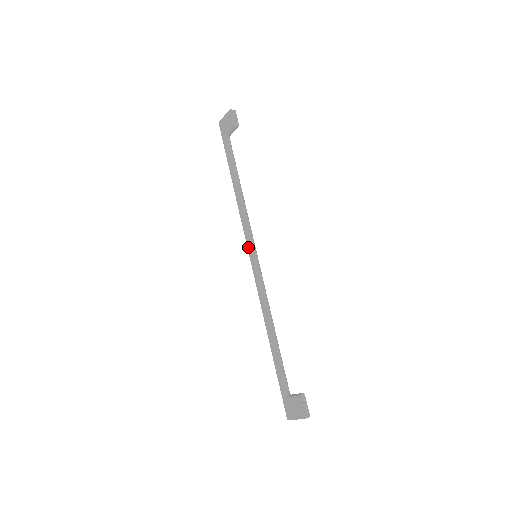
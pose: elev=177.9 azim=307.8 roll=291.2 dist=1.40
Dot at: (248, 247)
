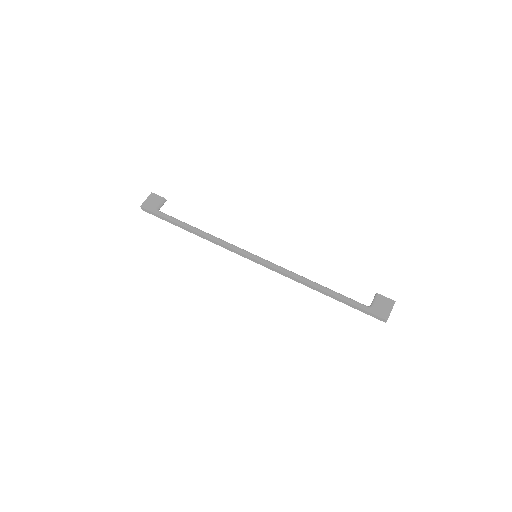
Dot at: (245, 253)
